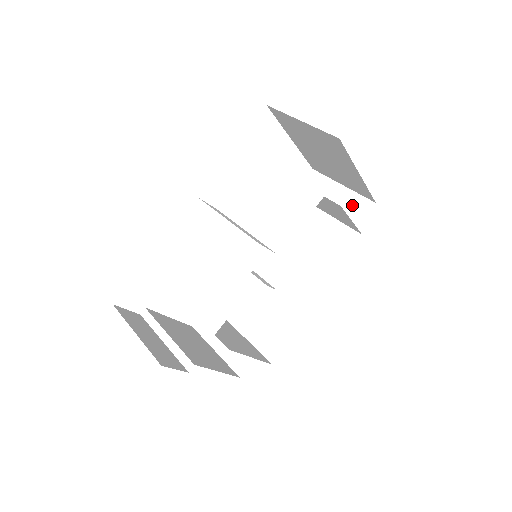
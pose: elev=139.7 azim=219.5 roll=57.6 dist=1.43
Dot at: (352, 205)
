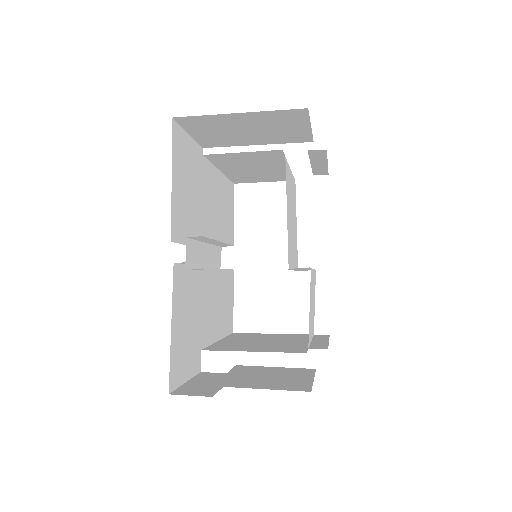
Dot at: occluded
